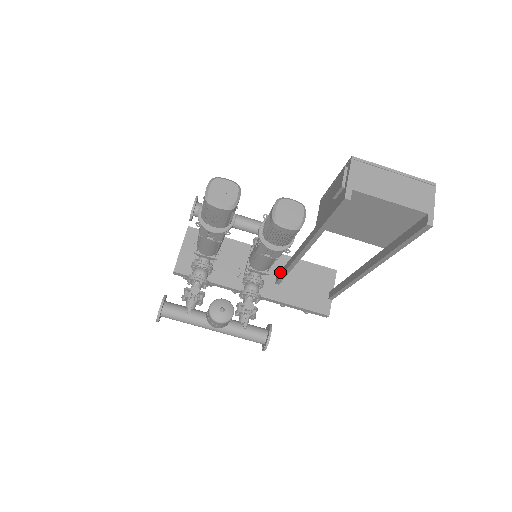
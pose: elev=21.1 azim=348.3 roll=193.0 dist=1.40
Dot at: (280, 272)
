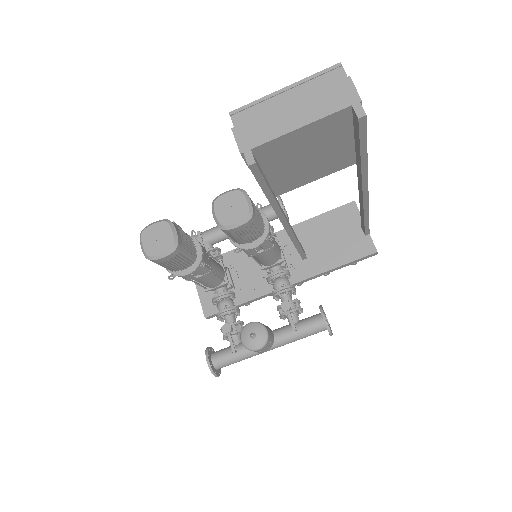
Dot at: occluded
